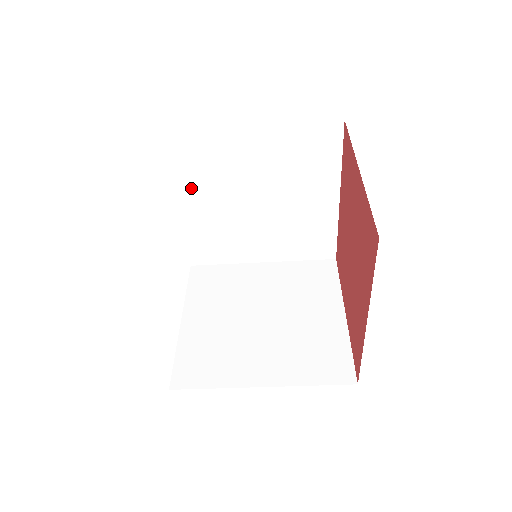
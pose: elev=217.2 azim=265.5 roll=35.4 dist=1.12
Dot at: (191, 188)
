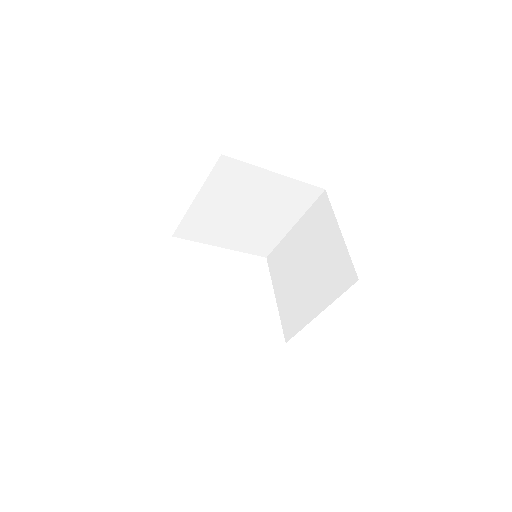
Dot at: (215, 237)
